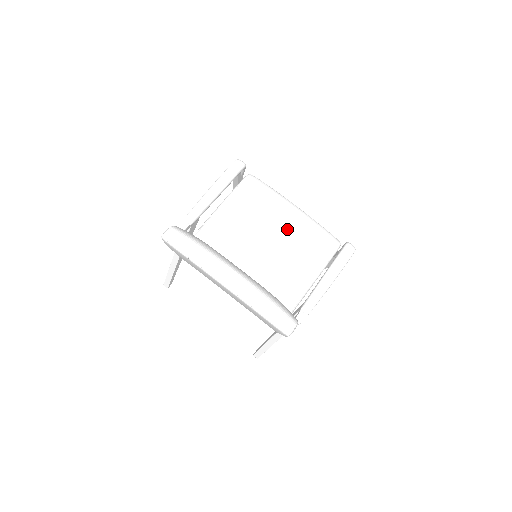
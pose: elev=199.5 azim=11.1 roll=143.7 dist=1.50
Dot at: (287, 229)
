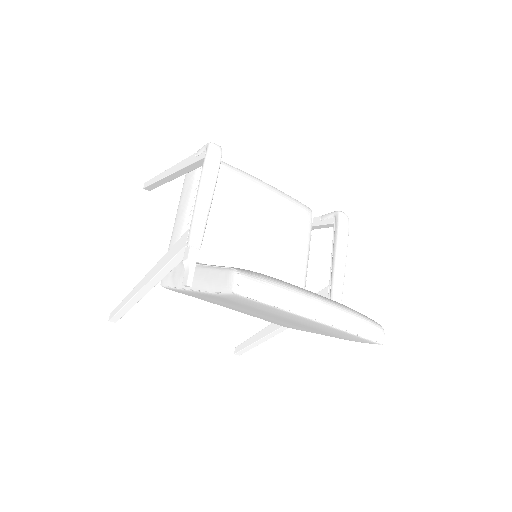
Dot at: (269, 212)
